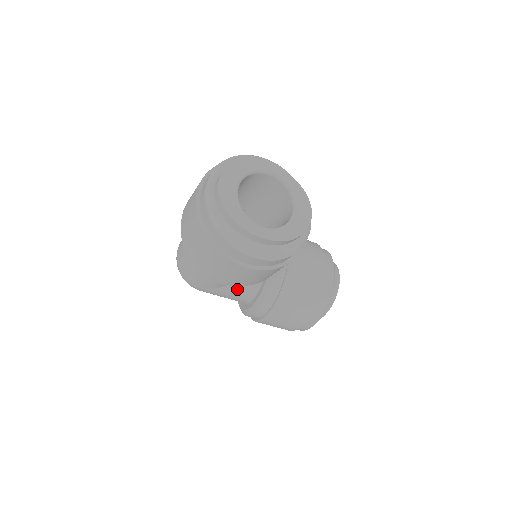
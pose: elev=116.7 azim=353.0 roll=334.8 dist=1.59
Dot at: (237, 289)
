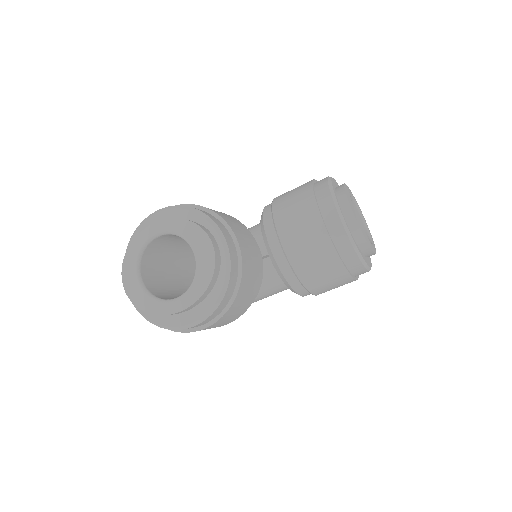
Dot at: (268, 291)
